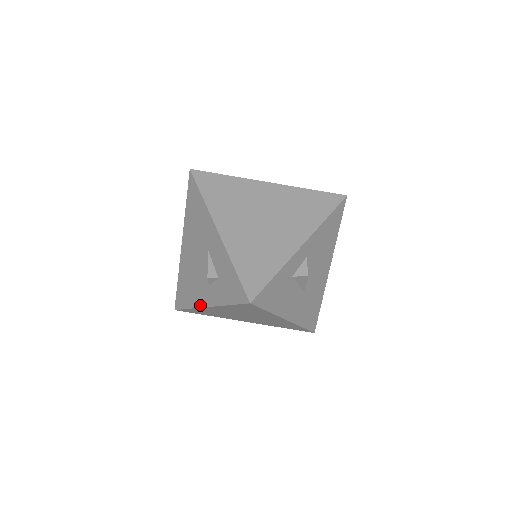
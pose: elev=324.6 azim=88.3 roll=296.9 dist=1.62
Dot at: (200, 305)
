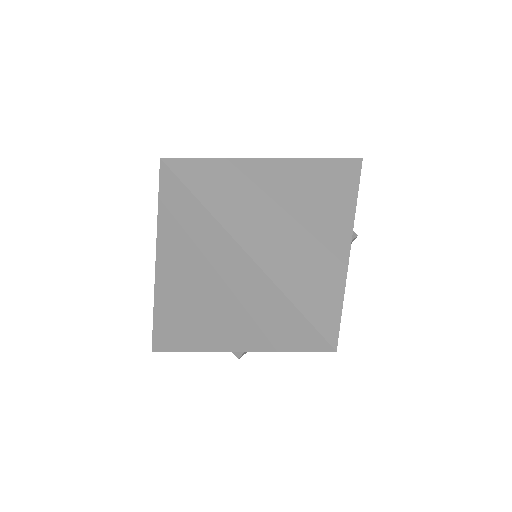
Dot at: occluded
